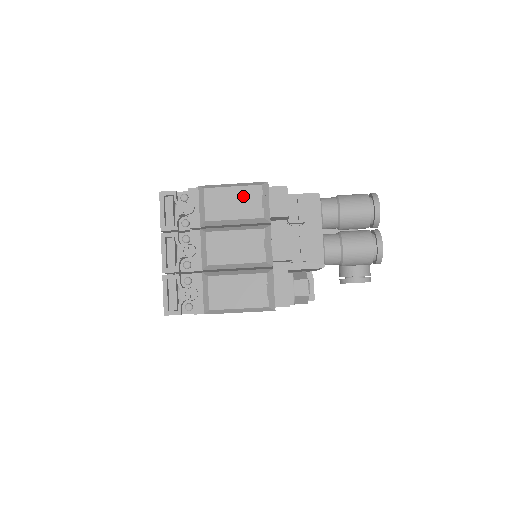
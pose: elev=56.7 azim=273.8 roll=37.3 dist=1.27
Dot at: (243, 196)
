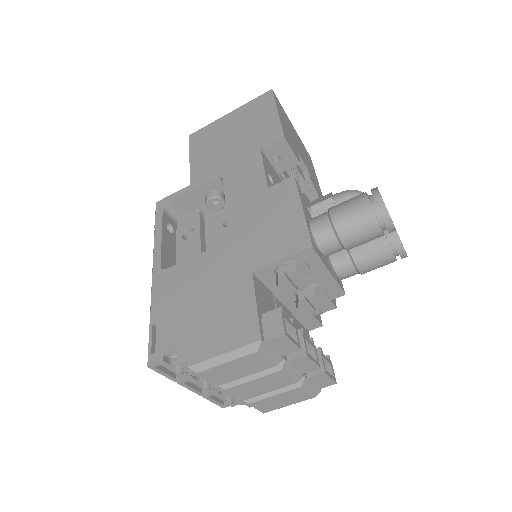
Dot at: (243, 364)
